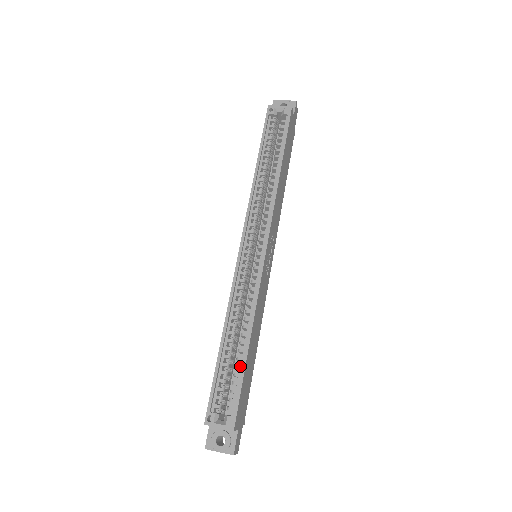
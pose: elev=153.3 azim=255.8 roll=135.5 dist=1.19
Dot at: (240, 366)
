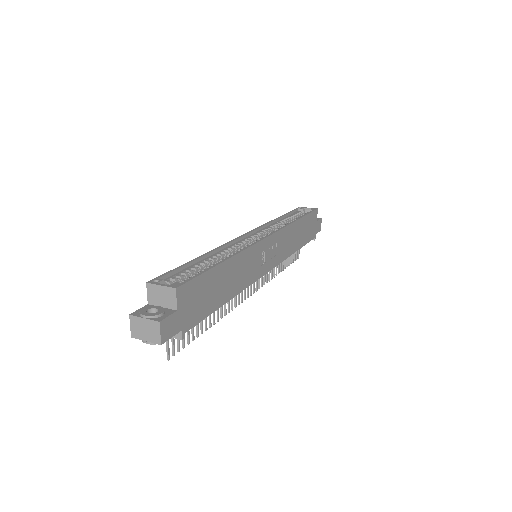
Dot at: occluded
